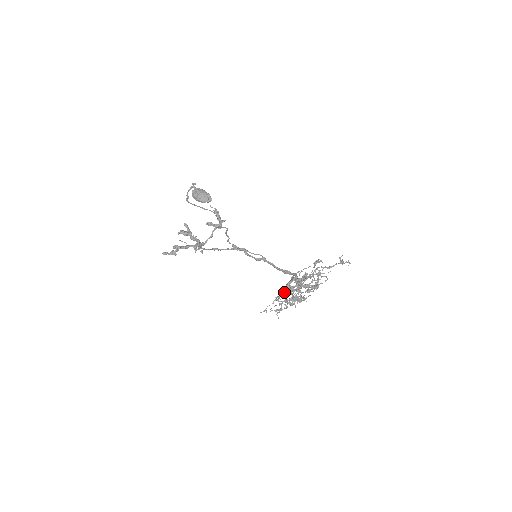
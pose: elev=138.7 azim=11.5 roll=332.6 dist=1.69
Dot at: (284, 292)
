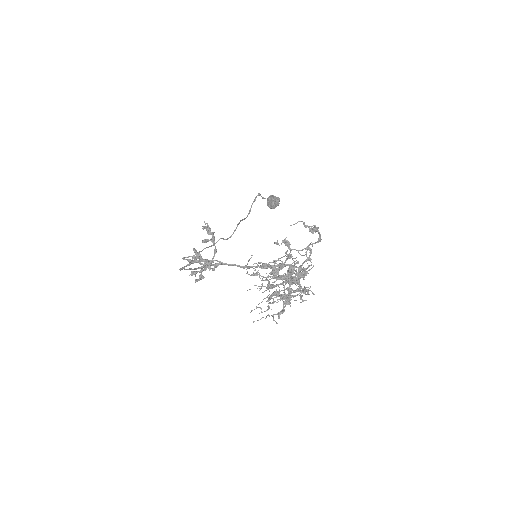
Dot at: (275, 291)
